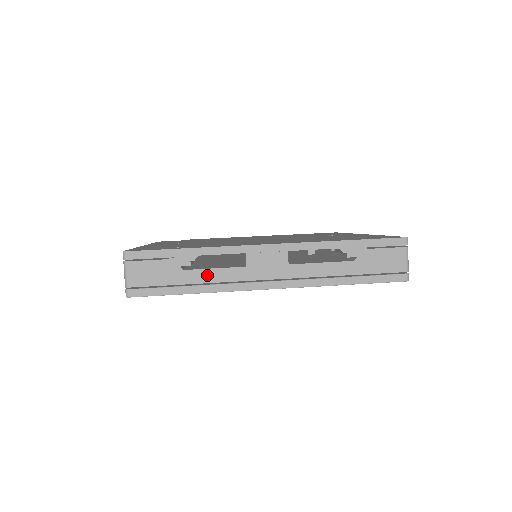
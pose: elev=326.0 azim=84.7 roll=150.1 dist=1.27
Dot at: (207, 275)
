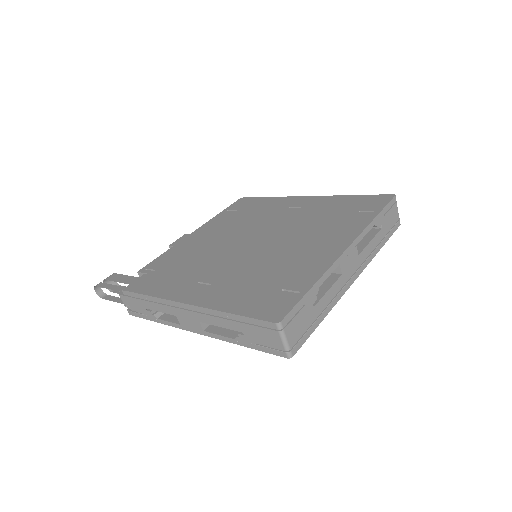
Dot at: (326, 298)
